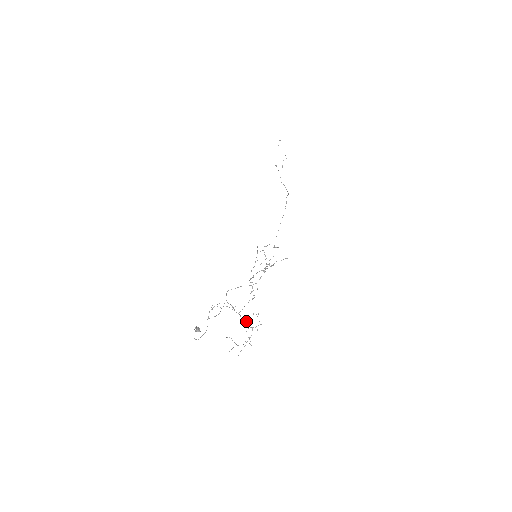
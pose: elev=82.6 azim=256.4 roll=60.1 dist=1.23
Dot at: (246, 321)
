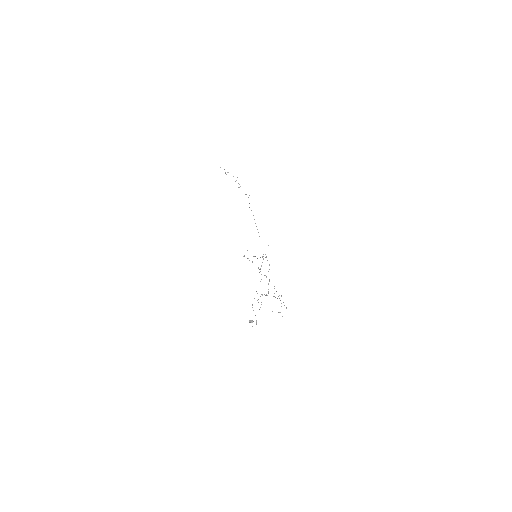
Dot at: (274, 296)
